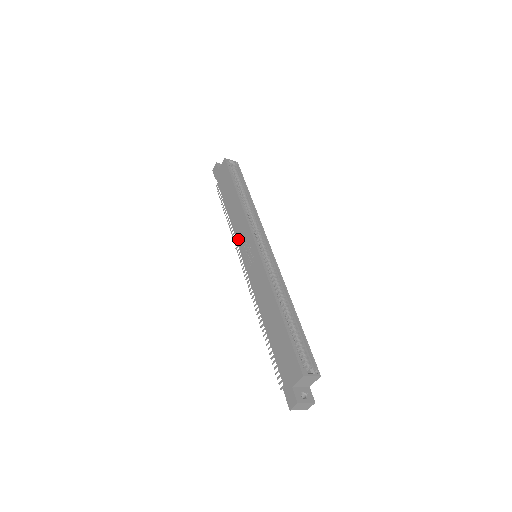
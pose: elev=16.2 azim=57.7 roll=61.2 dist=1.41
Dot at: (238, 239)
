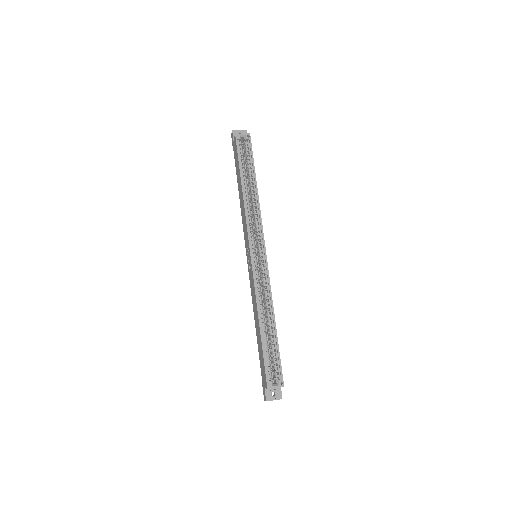
Dot at: (244, 234)
